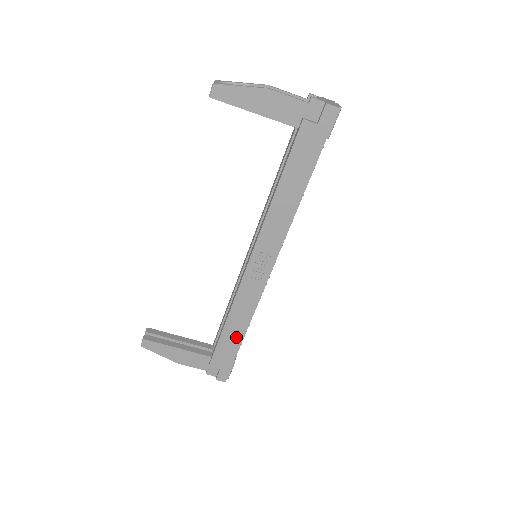
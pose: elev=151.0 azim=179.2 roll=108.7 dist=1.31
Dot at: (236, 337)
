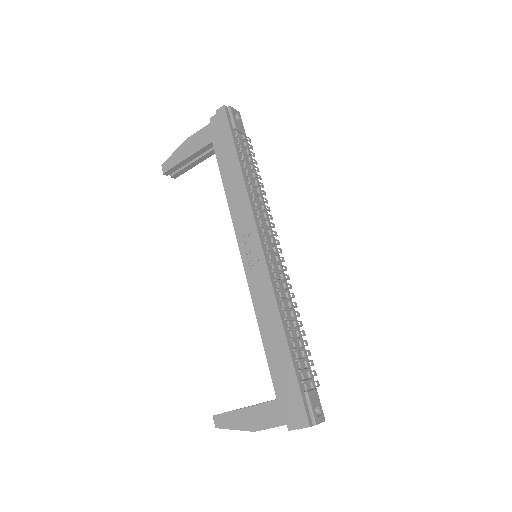
Dot at: (281, 349)
